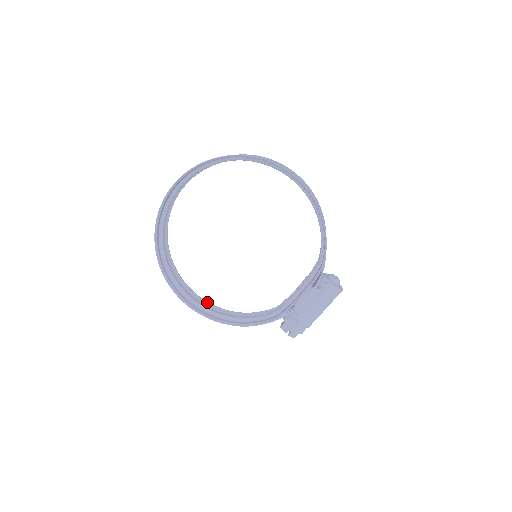
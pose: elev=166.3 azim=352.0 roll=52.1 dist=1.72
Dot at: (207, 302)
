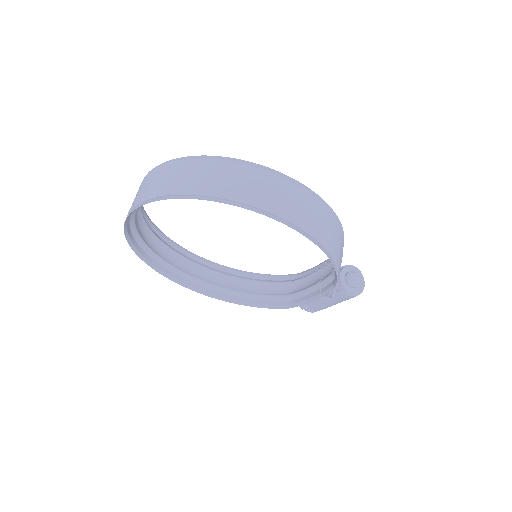
Dot at: (215, 272)
